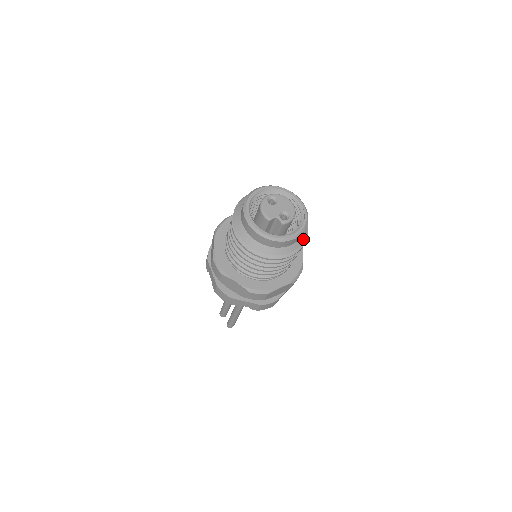
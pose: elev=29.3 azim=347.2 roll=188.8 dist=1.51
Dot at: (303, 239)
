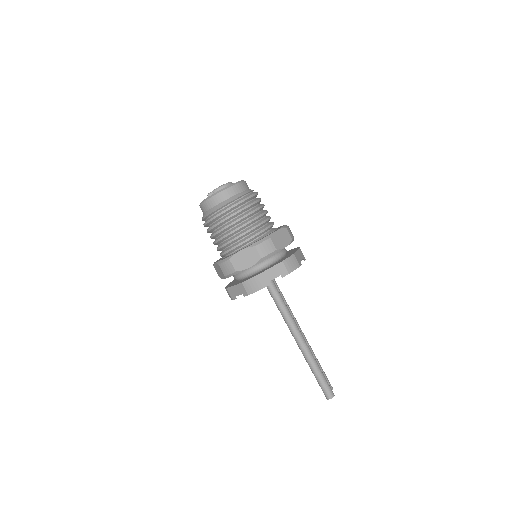
Dot at: (235, 198)
